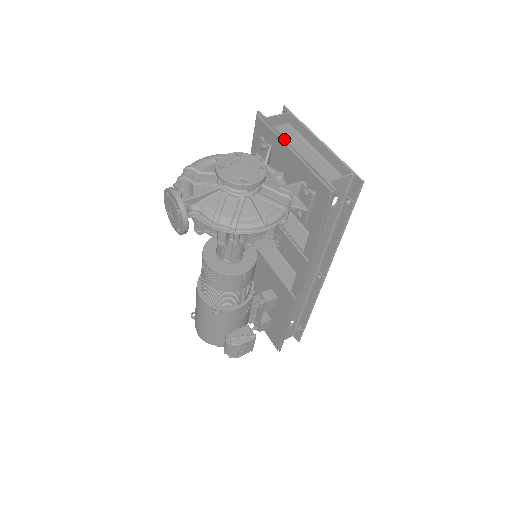
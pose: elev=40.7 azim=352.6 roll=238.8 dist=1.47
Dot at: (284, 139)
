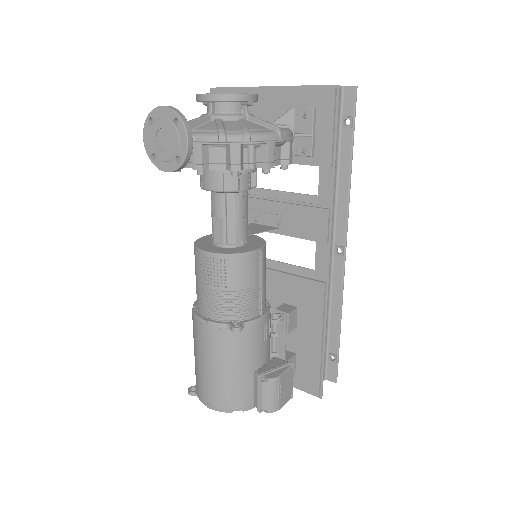
Dot at: (254, 87)
